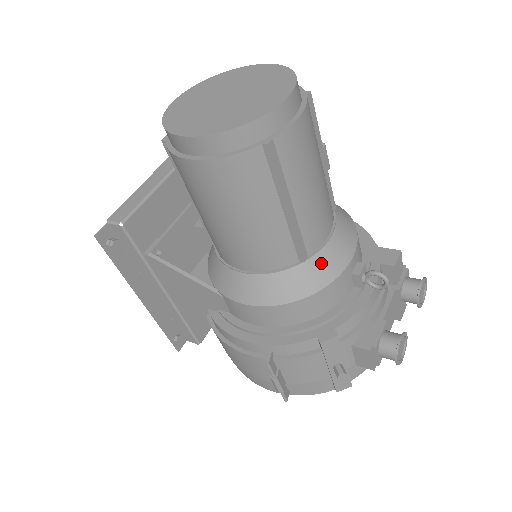
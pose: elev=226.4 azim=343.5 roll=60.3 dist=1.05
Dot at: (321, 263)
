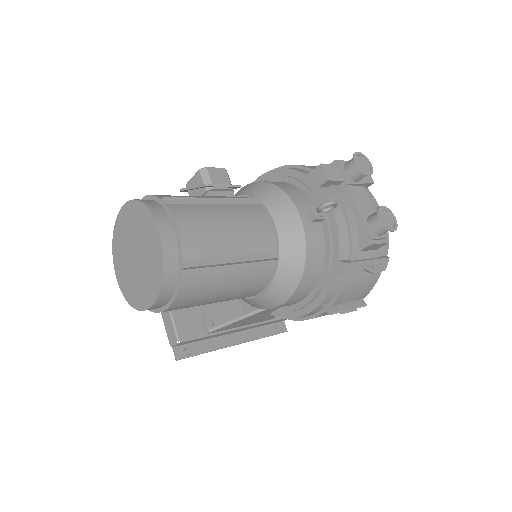
Dot at: (288, 245)
